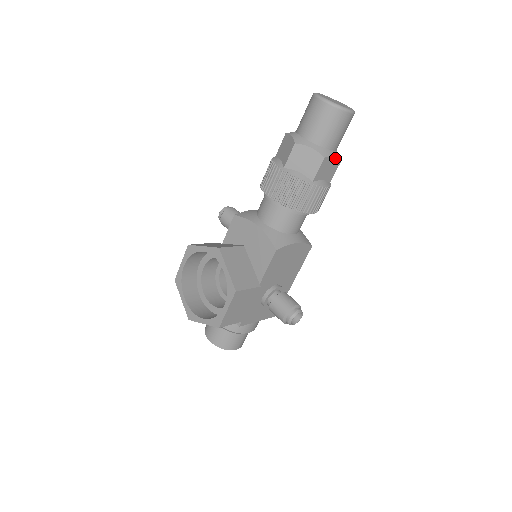
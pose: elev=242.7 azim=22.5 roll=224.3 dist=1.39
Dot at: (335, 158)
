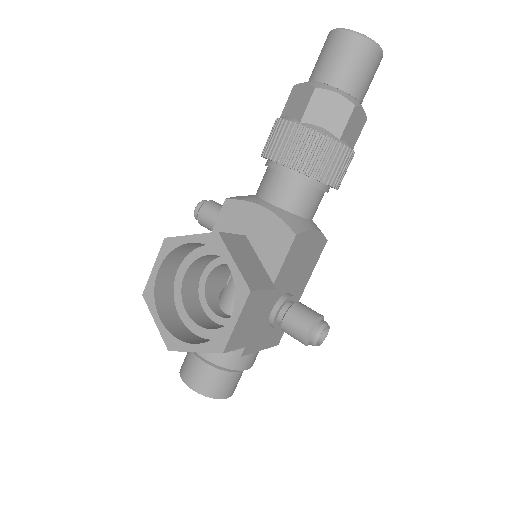
Dot at: (363, 112)
